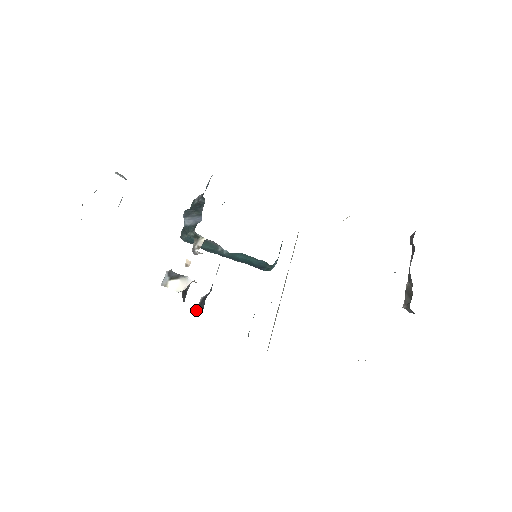
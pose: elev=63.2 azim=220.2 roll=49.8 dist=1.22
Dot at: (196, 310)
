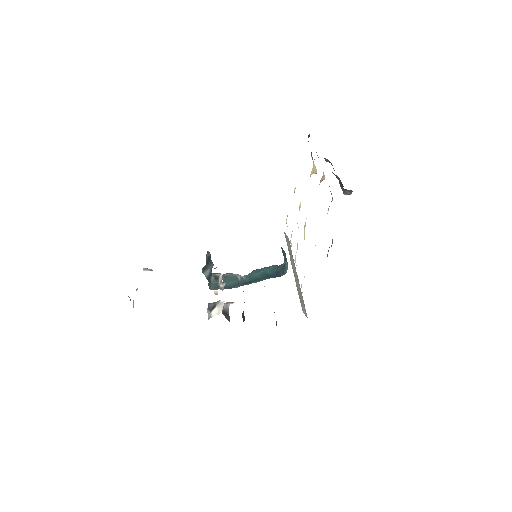
Dot at: occluded
